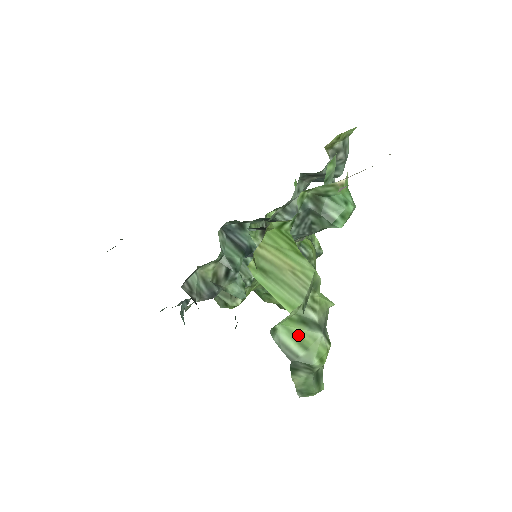
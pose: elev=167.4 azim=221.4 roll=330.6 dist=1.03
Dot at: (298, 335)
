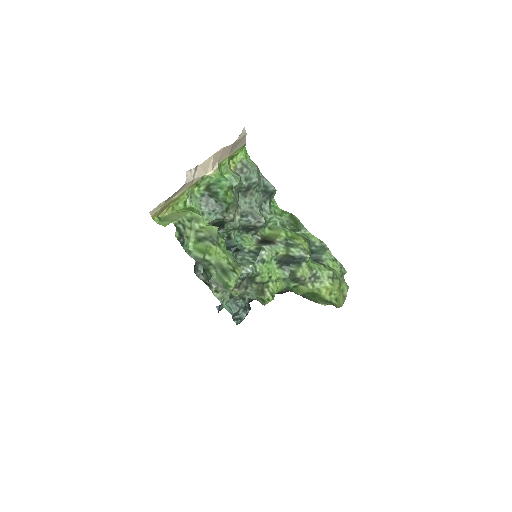
Dot at: (200, 249)
